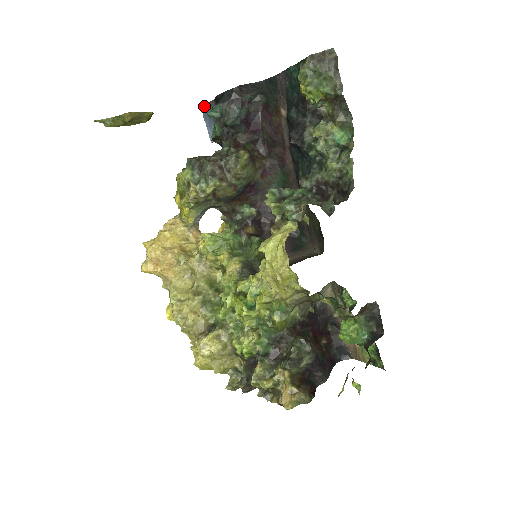
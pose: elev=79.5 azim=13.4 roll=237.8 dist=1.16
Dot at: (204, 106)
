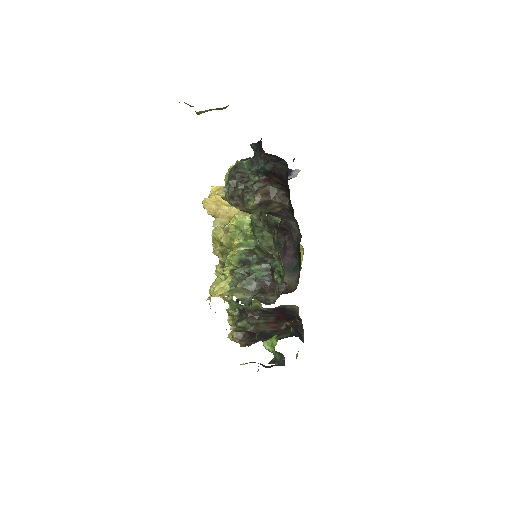
Dot at: occluded
